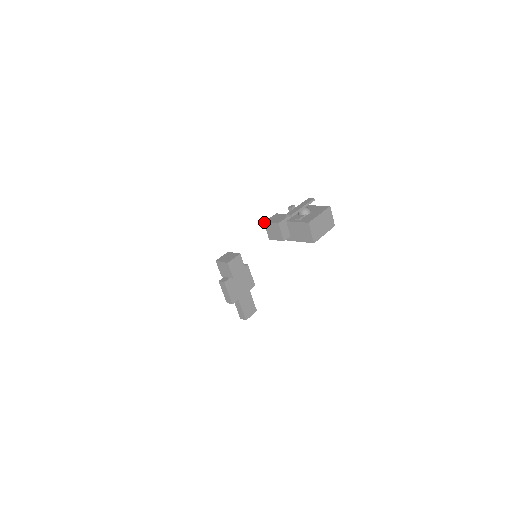
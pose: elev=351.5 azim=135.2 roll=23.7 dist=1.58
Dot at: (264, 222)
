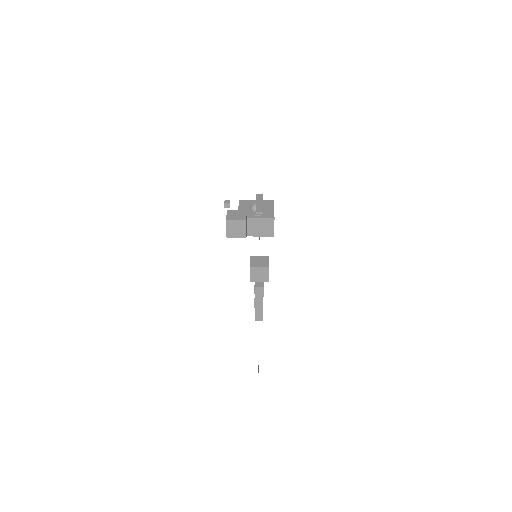
Dot at: (226, 220)
